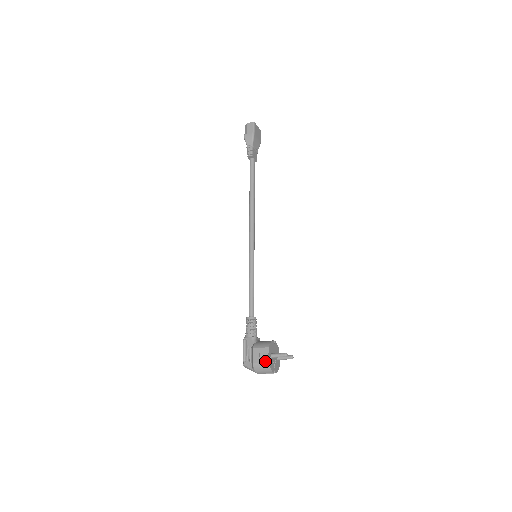
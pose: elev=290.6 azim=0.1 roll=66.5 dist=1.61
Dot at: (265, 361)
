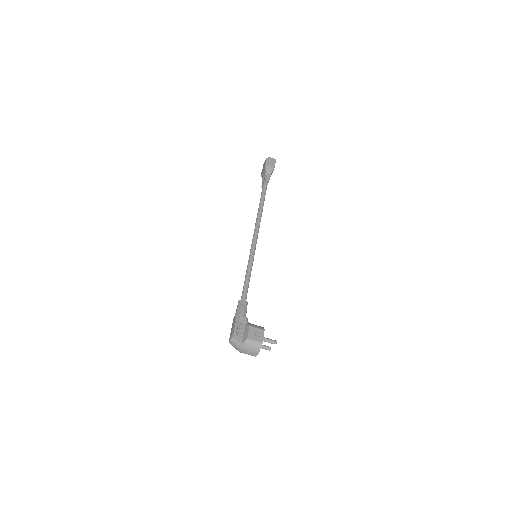
Dot at: (259, 340)
